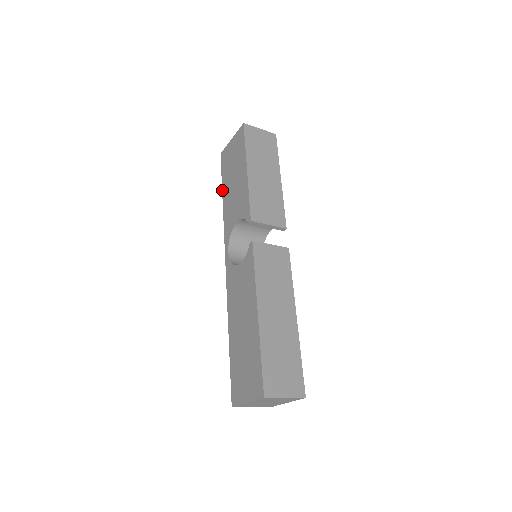
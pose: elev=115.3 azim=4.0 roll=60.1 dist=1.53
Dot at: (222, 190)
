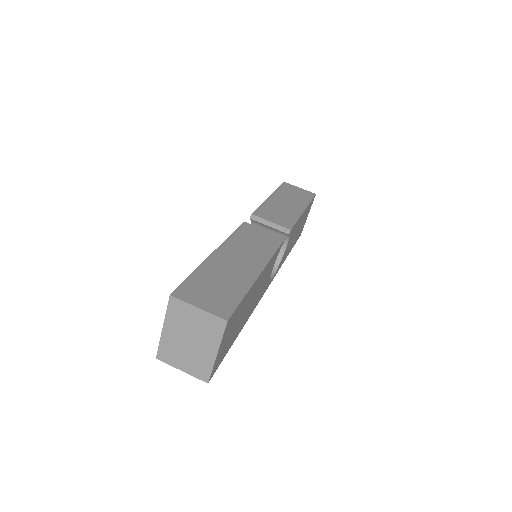
Dot at: occluded
